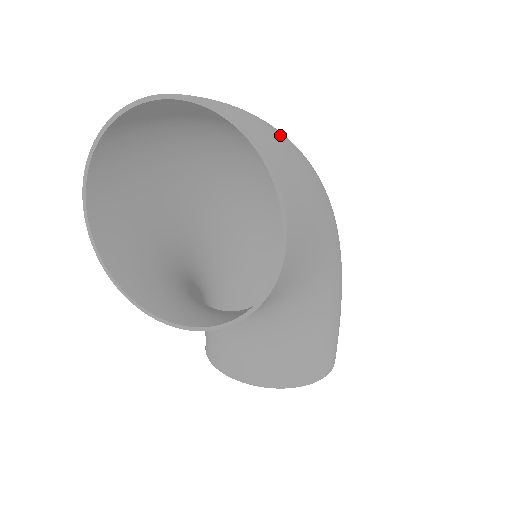
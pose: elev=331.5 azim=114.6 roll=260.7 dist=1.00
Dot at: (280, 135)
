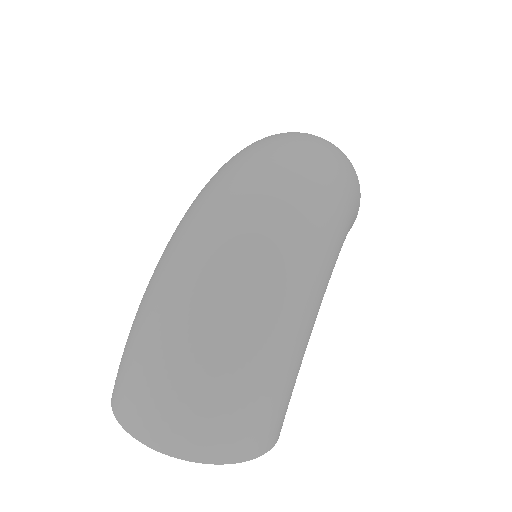
Dot at: (241, 397)
